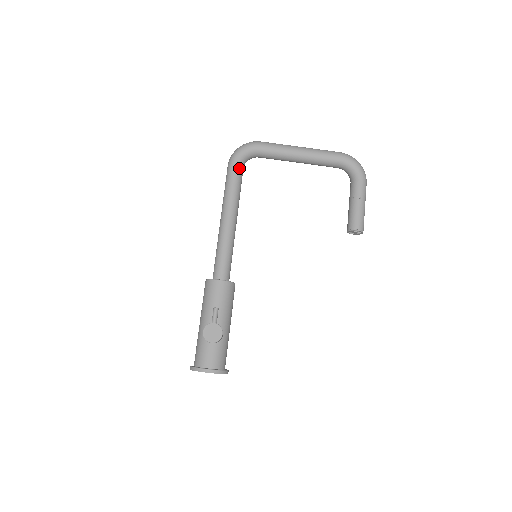
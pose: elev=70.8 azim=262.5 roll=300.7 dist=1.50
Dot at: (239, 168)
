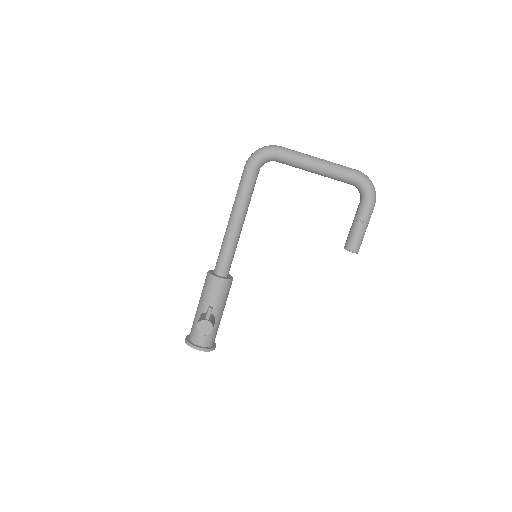
Dot at: (254, 173)
